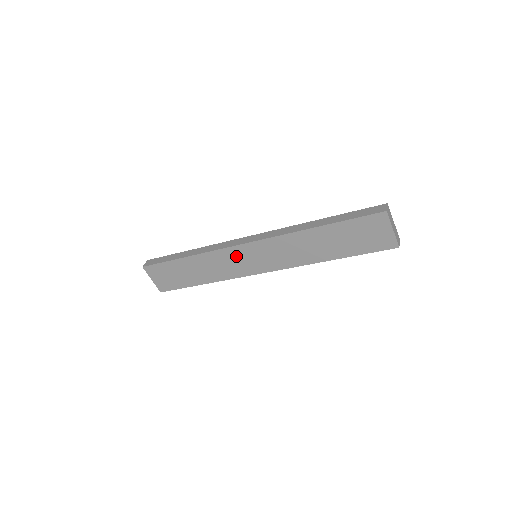
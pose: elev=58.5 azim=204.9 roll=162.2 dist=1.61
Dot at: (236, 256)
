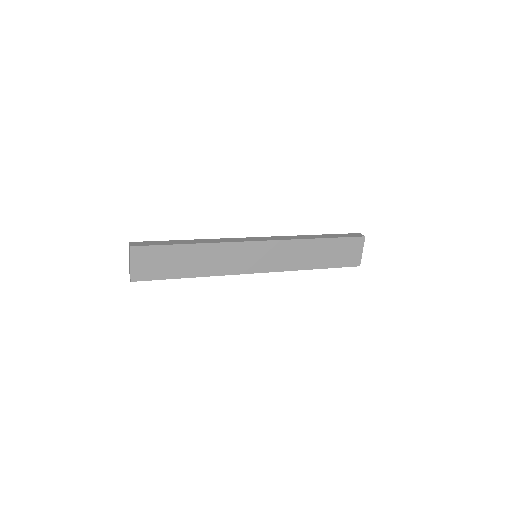
Dot at: (242, 252)
